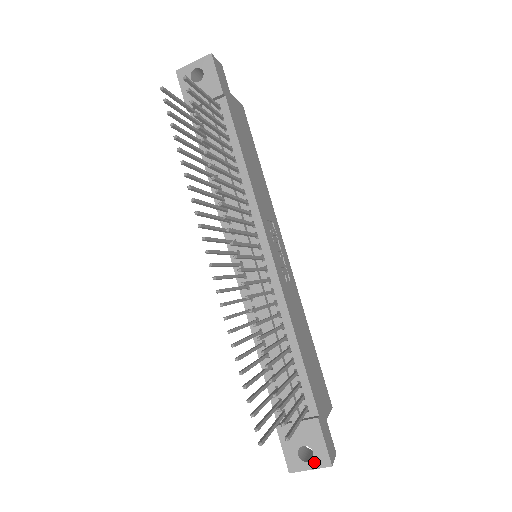
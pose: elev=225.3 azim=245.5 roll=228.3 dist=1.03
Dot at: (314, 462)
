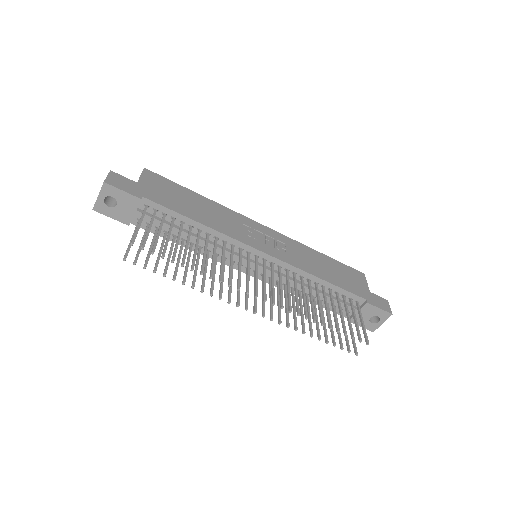
Dot at: (382, 320)
